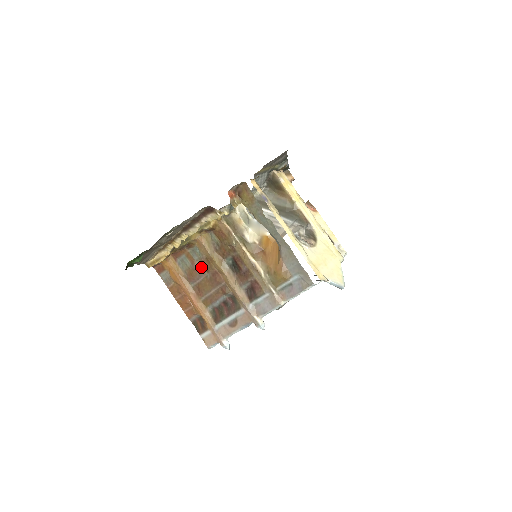
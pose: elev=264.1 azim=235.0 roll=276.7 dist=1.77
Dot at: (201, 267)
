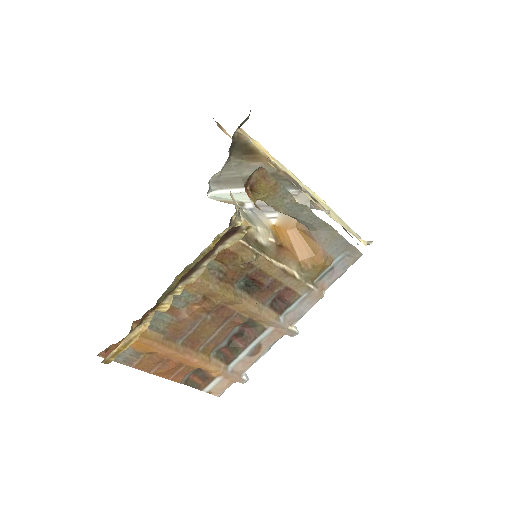
Dot at: (194, 313)
